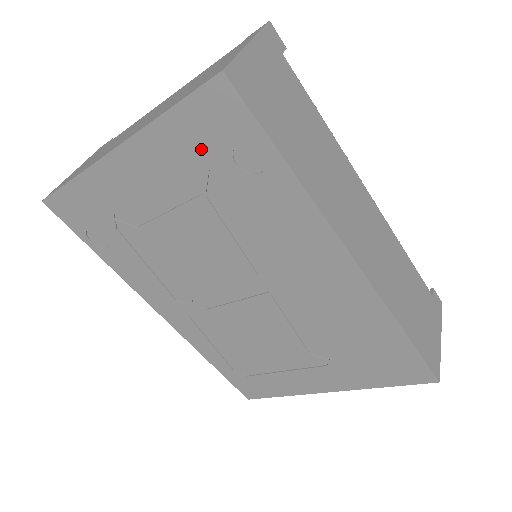
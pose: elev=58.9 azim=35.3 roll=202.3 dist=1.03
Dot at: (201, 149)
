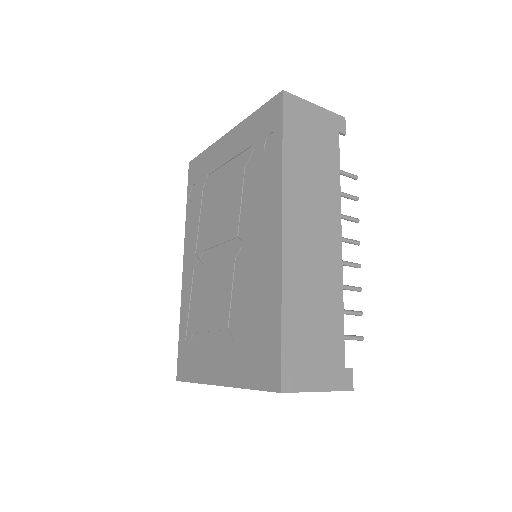
Dot at: (257, 135)
